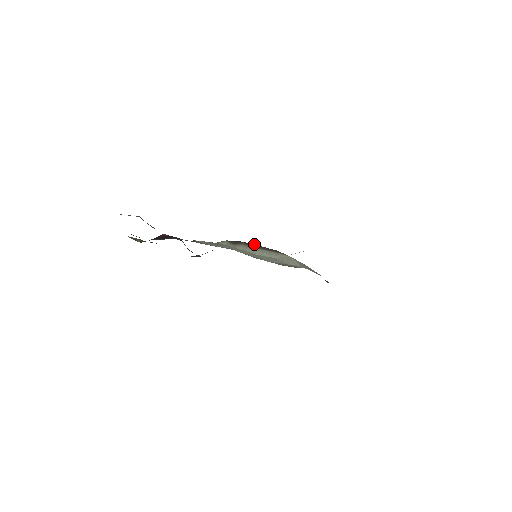
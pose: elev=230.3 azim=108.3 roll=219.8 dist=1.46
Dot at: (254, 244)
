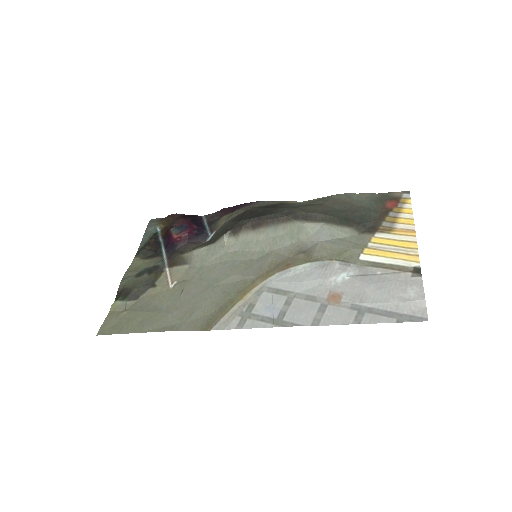
Dot at: (257, 218)
